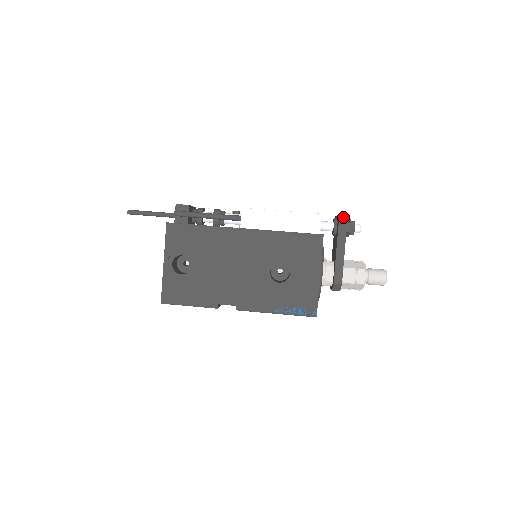
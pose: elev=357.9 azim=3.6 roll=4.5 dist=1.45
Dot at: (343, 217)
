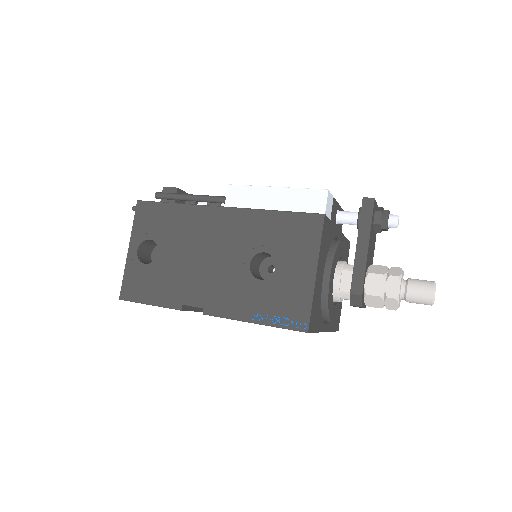
Dot at: (368, 201)
